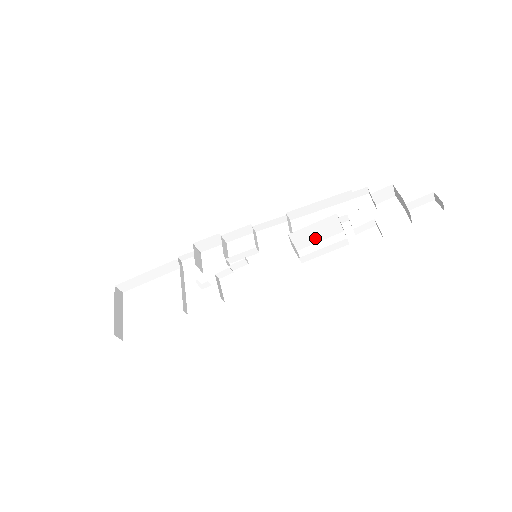
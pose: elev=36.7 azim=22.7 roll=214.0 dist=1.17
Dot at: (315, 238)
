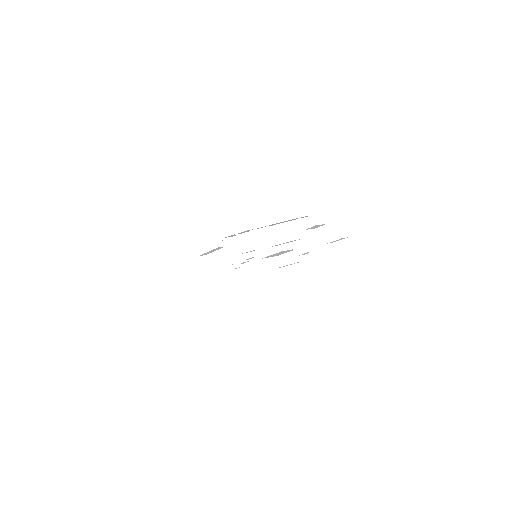
Dot at: (282, 253)
